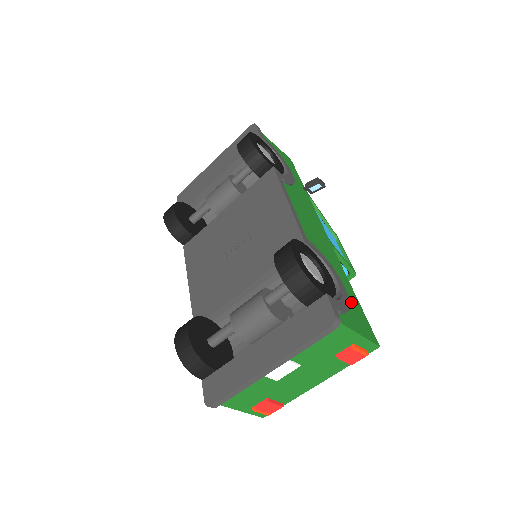
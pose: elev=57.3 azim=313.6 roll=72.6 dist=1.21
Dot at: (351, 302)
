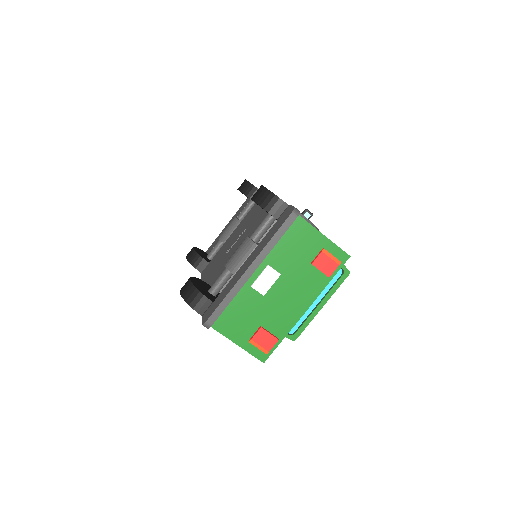
Dot at: occluded
